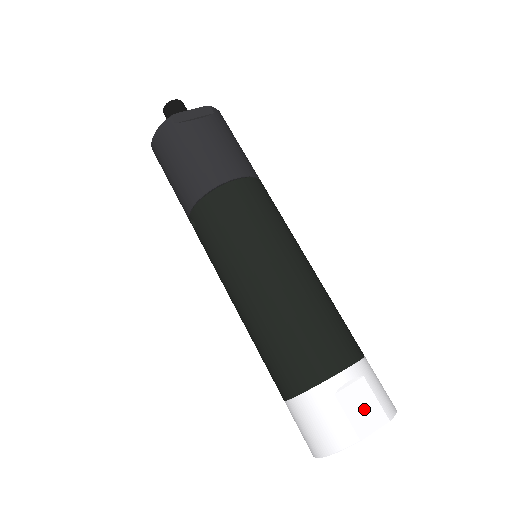
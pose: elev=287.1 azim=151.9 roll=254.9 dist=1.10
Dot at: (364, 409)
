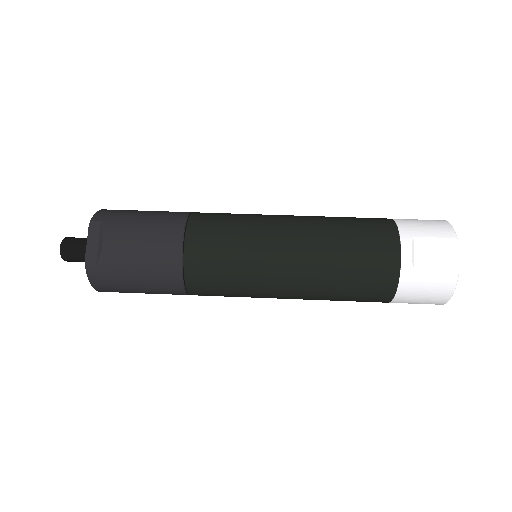
Dot at: (438, 254)
